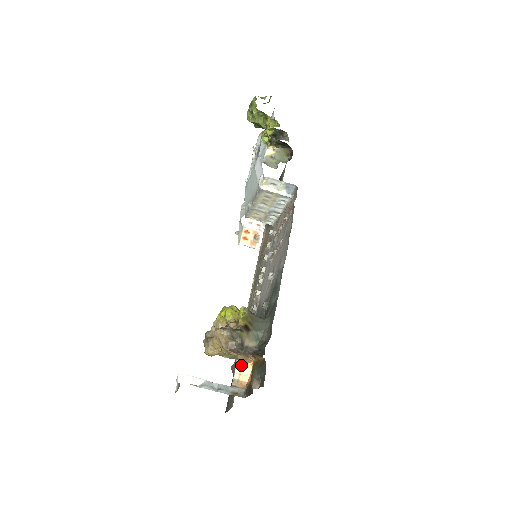
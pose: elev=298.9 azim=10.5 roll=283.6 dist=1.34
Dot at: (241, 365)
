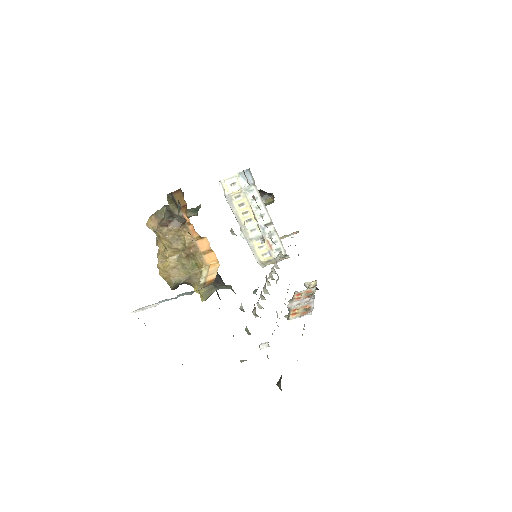
Dot at: (207, 271)
